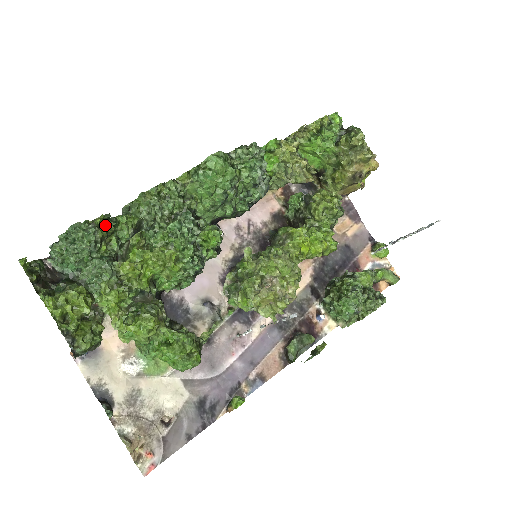
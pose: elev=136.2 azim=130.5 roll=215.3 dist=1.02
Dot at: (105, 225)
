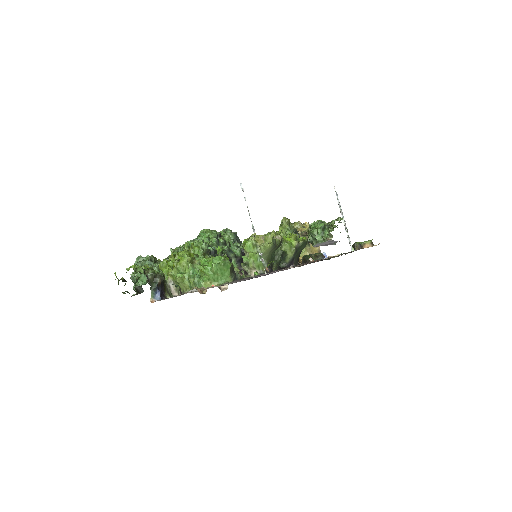
Dot at: (157, 262)
